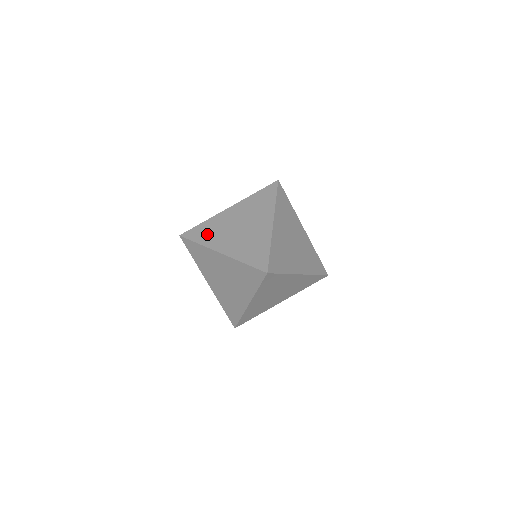
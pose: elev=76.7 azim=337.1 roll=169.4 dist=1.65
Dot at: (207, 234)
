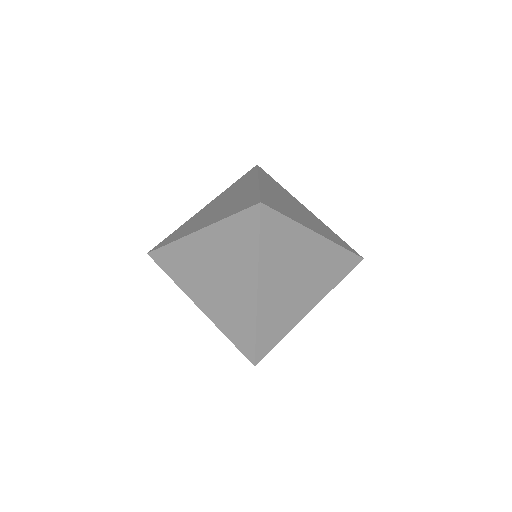
Dot at: (178, 269)
